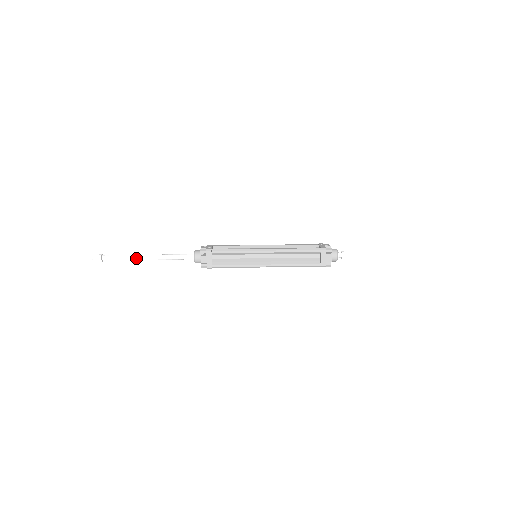
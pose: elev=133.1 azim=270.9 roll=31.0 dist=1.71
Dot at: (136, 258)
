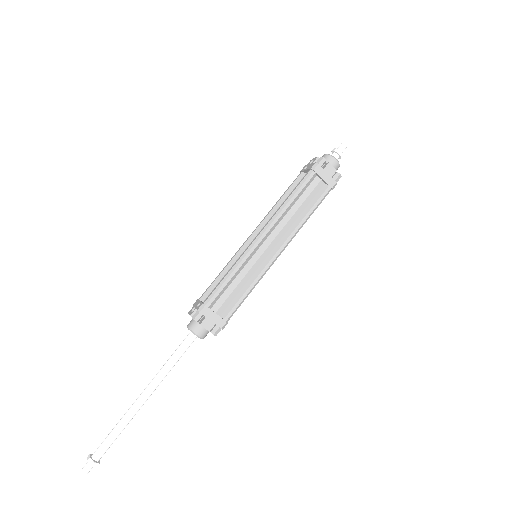
Dot at: (133, 413)
